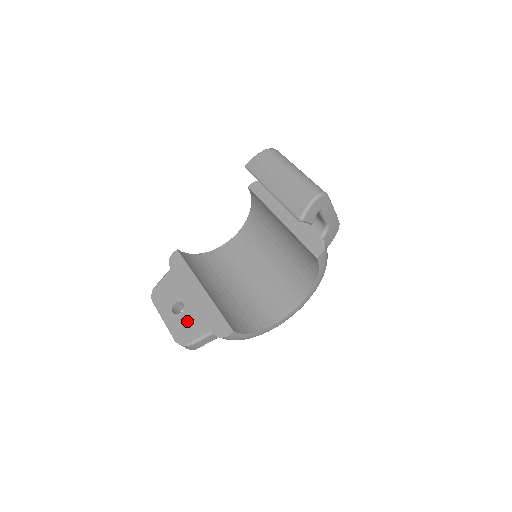
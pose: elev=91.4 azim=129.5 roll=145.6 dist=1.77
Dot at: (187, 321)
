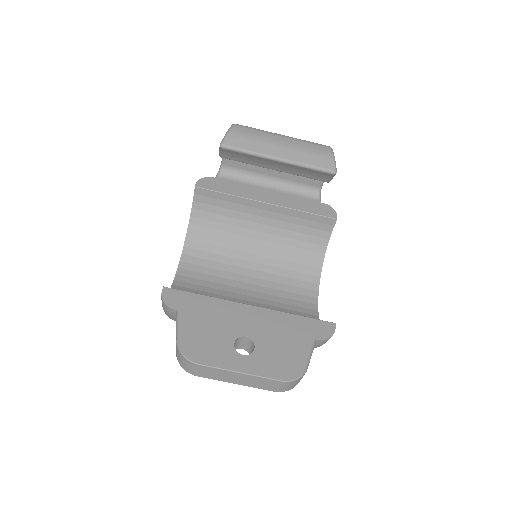
Dot at: (274, 350)
